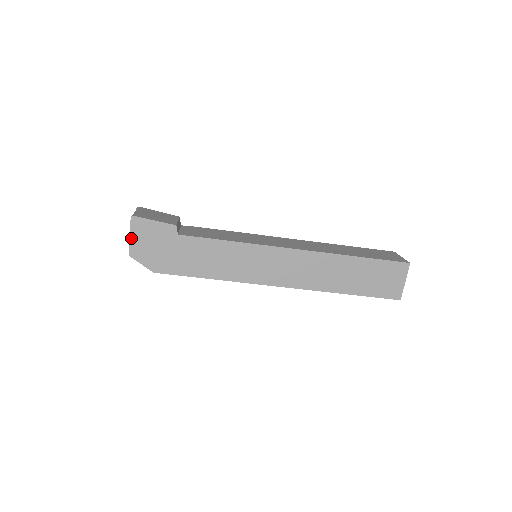
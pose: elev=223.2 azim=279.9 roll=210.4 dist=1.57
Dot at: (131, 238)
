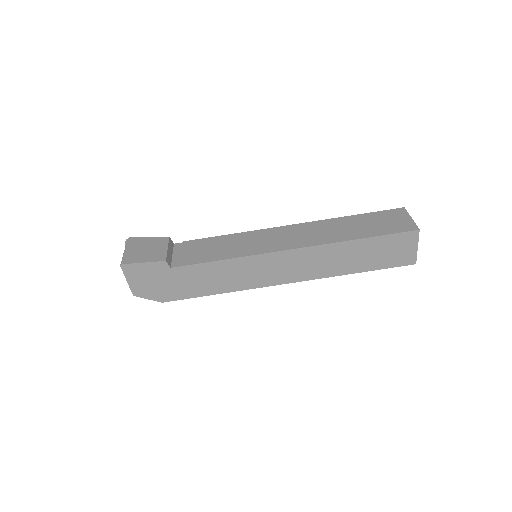
Dot at: (129, 282)
